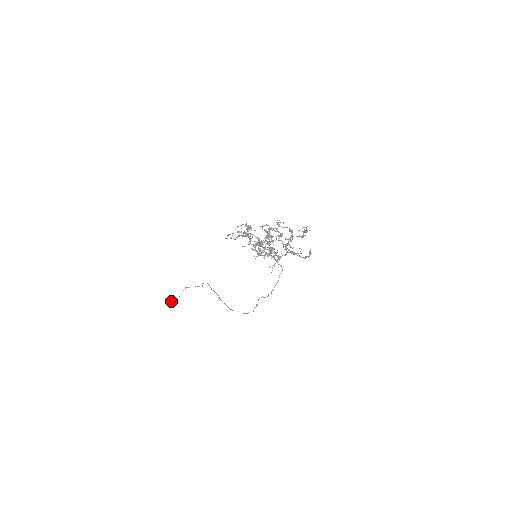
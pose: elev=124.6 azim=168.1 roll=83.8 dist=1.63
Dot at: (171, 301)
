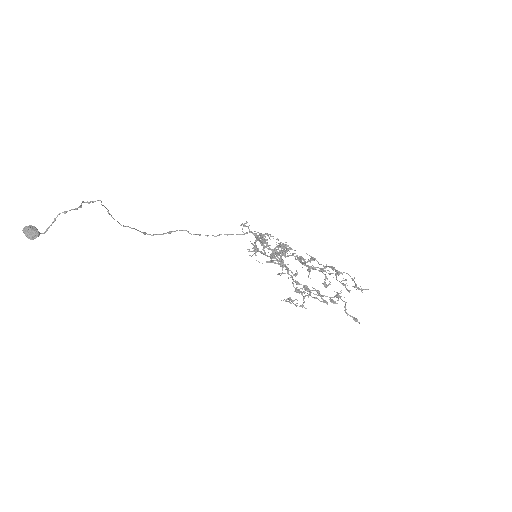
Dot at: (37, 233)
